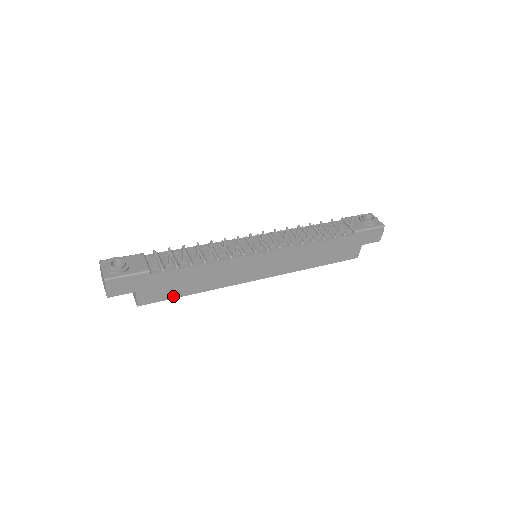
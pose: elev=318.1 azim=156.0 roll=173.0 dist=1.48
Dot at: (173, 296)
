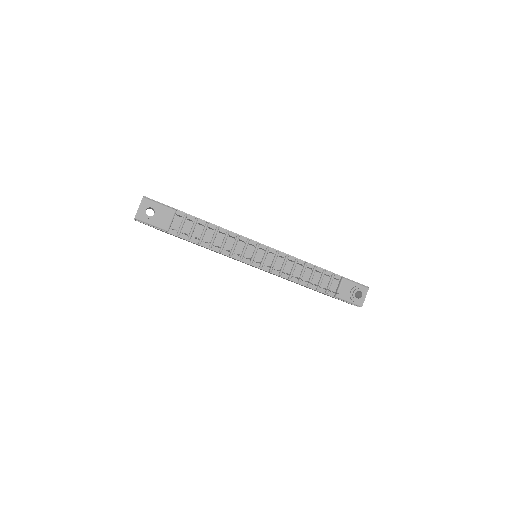
Dot at: occluded
